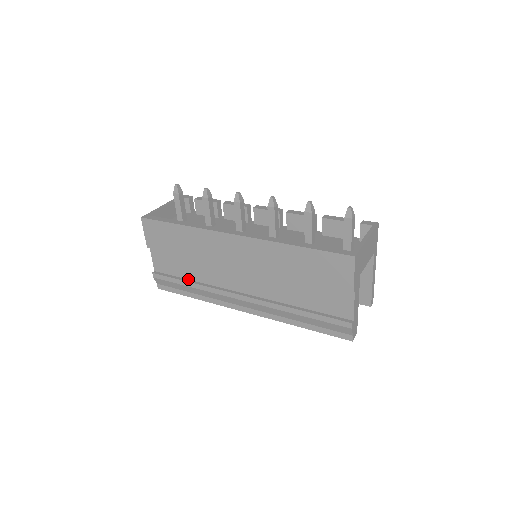
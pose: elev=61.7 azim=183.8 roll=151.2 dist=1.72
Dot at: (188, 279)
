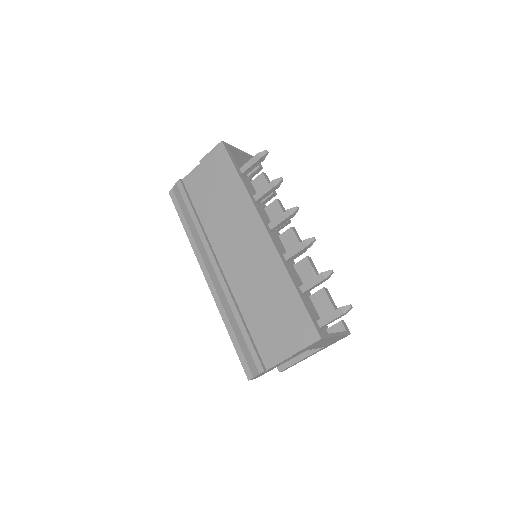
Dot at: (197, 213)
